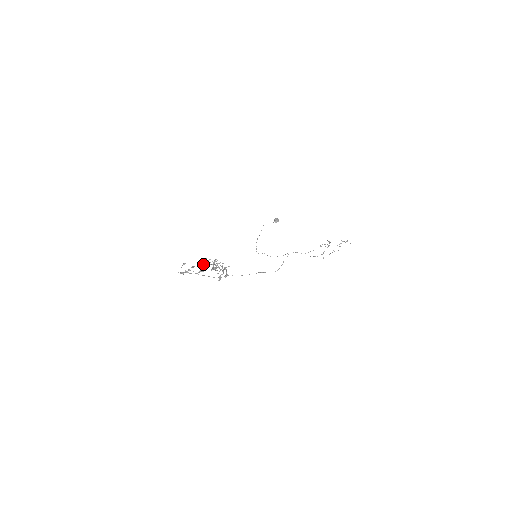
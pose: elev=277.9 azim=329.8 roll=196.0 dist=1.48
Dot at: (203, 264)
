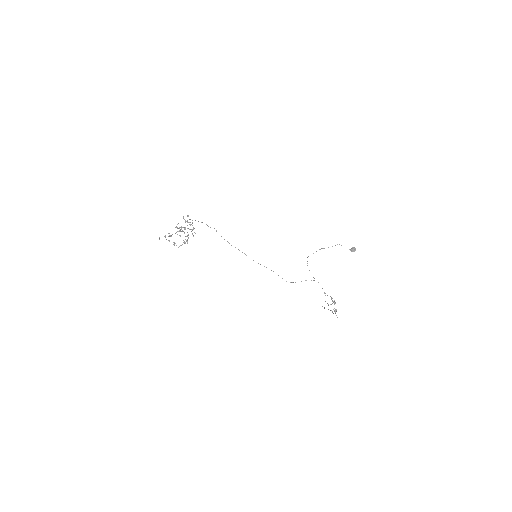
Dot at: occluded
